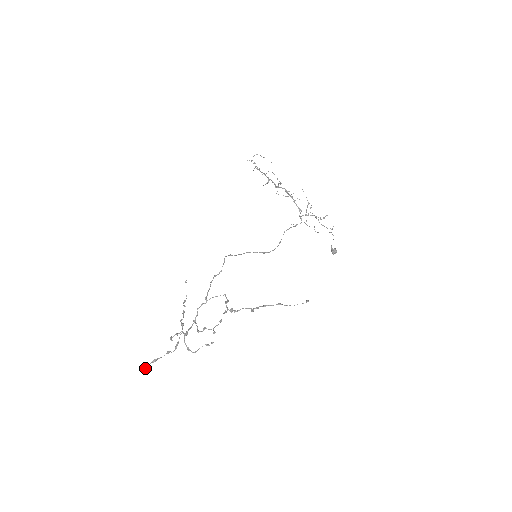
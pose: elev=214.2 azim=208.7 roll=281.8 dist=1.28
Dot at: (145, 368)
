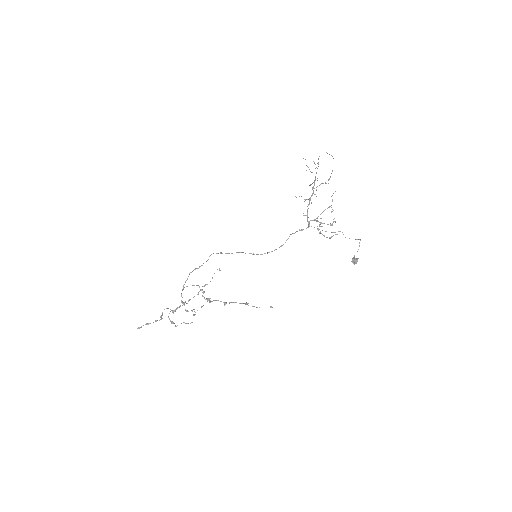
Dot at: (139, 327)
